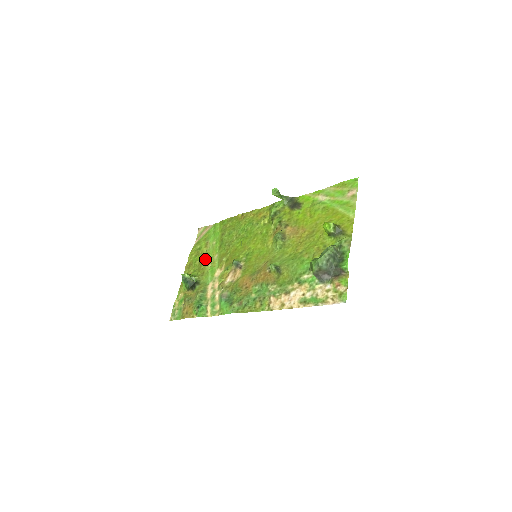
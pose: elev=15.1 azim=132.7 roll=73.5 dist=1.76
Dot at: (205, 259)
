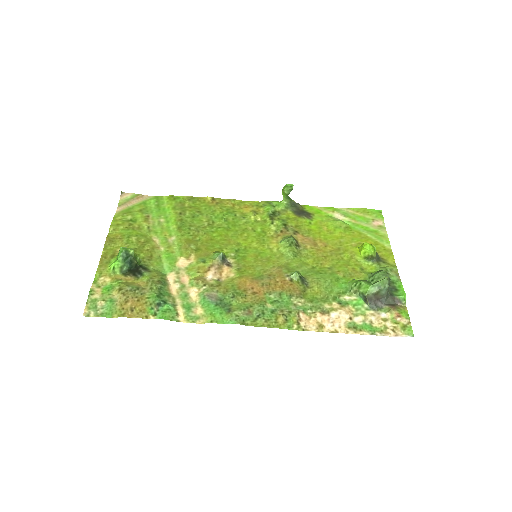
Dot at: (149, 238)
